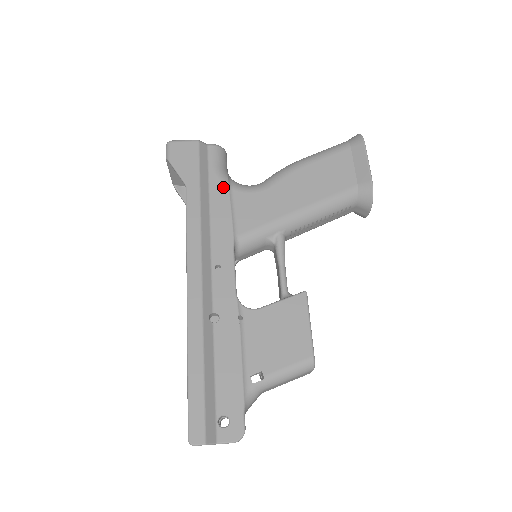
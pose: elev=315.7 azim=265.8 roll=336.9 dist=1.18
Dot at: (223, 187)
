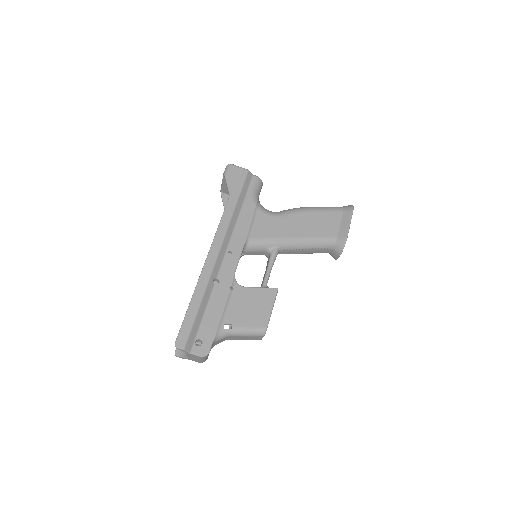
Dot at: (252, 205)
